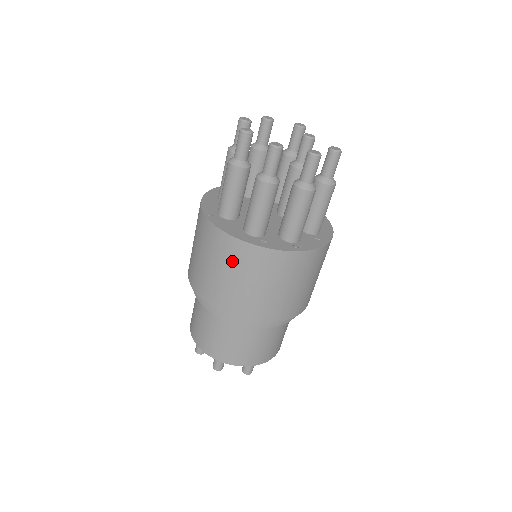
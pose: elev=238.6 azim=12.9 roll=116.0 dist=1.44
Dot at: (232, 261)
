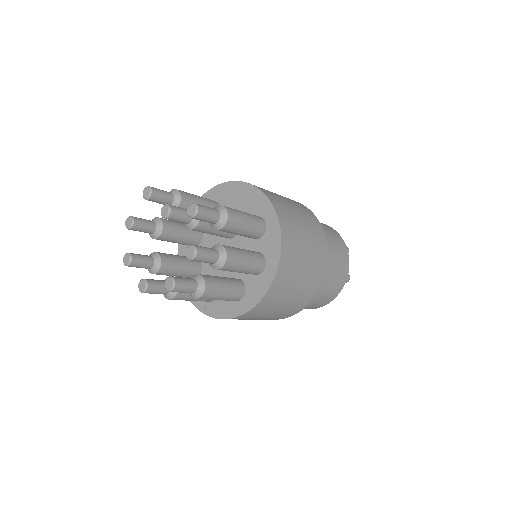
Dot at: (254, 317)
